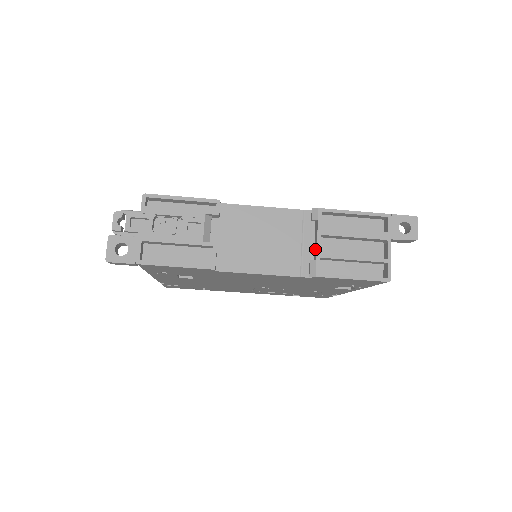
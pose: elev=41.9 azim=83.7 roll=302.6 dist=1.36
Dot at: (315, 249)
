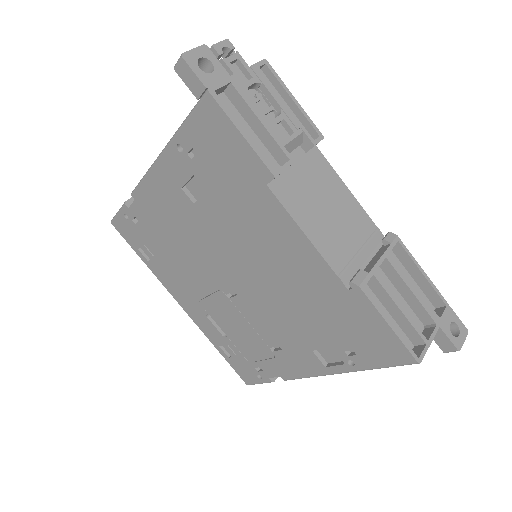
Dot at: (370, 265)
